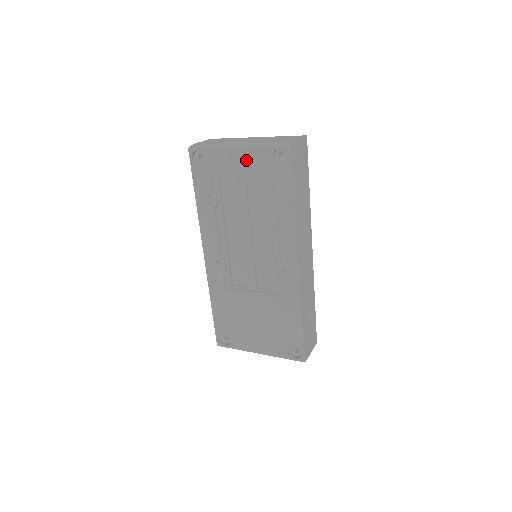
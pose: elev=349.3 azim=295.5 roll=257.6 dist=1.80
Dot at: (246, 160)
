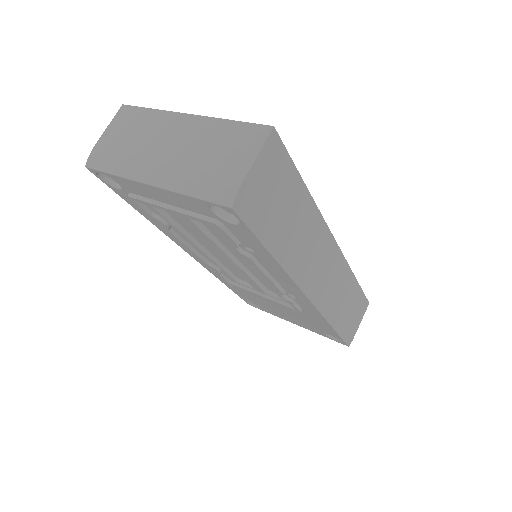
Dot at: (174, 201)
